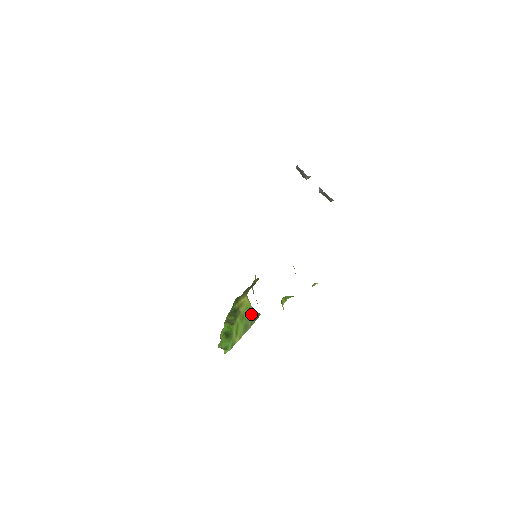
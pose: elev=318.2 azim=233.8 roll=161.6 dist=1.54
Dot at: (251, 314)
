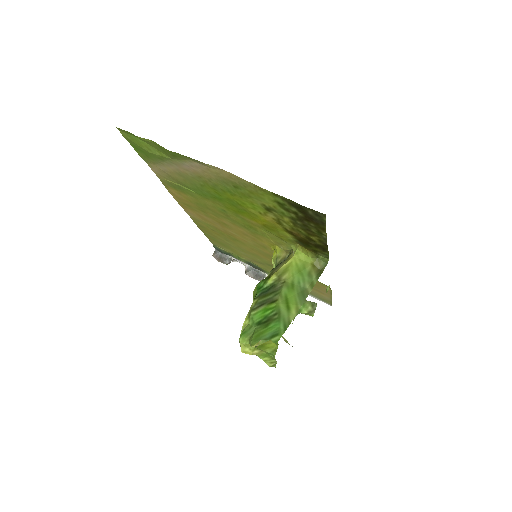
Dot at: (309, 271)
